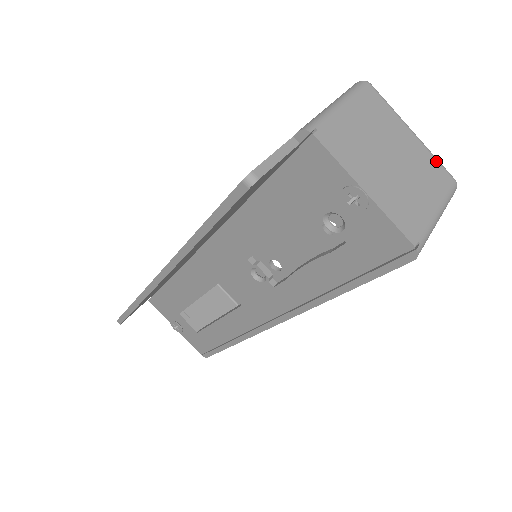
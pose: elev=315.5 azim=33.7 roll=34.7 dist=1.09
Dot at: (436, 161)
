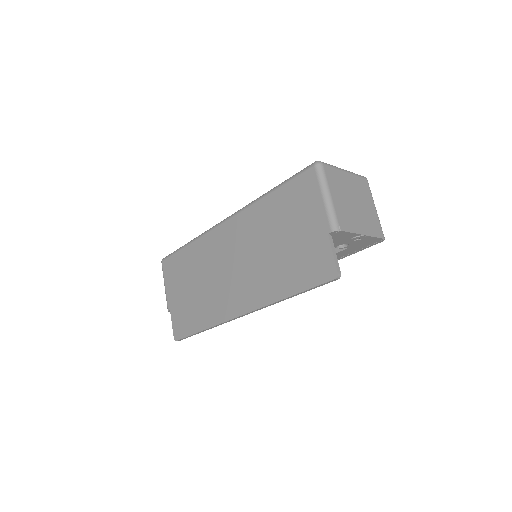
Dot at: (358, 177)
